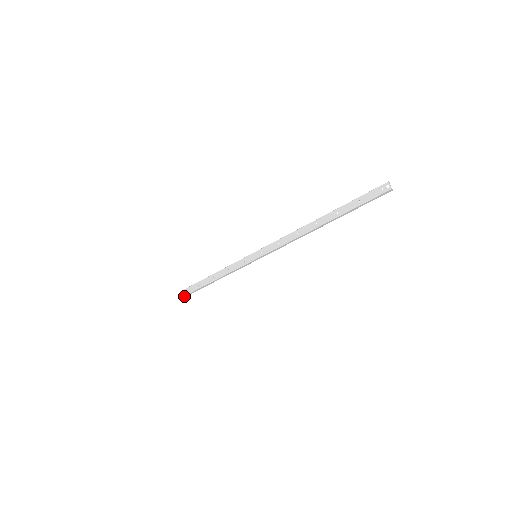
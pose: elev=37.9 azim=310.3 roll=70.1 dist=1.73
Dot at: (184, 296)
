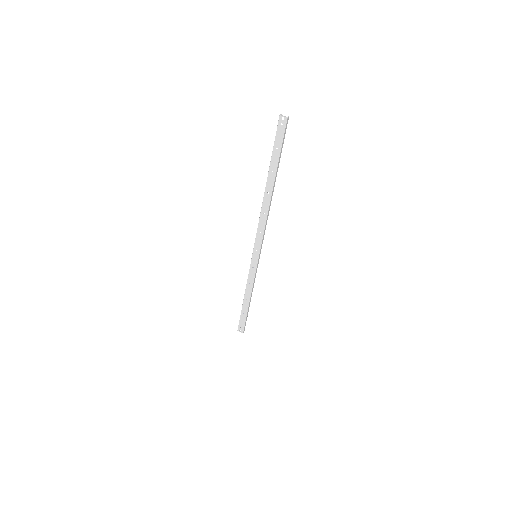
Dot at: (243, 331)
